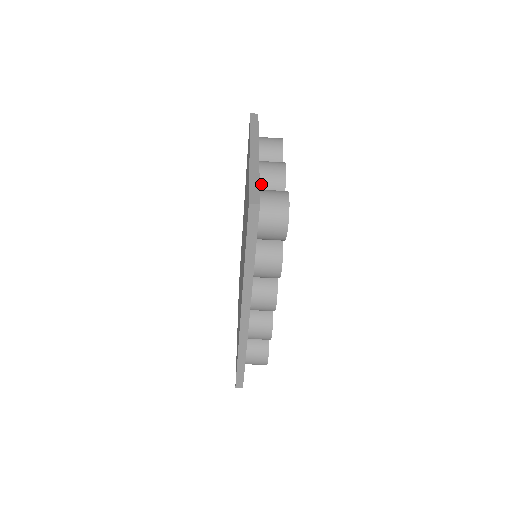
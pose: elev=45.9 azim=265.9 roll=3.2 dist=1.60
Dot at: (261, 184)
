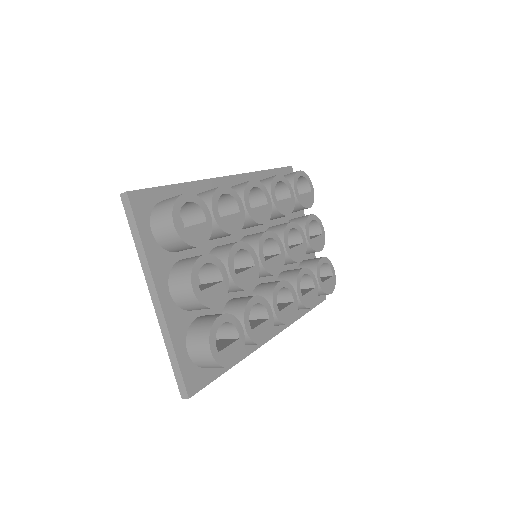
Dot at: (188, 310)
